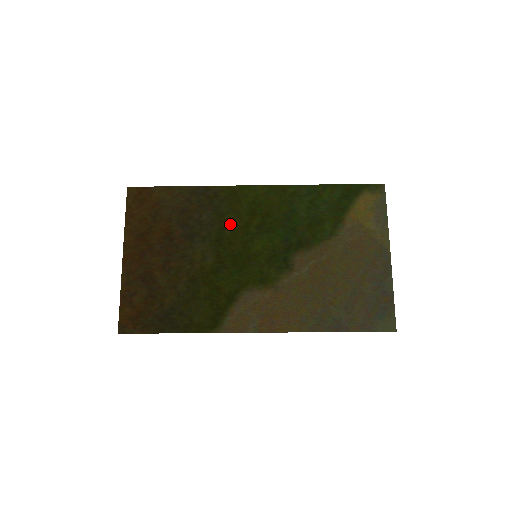
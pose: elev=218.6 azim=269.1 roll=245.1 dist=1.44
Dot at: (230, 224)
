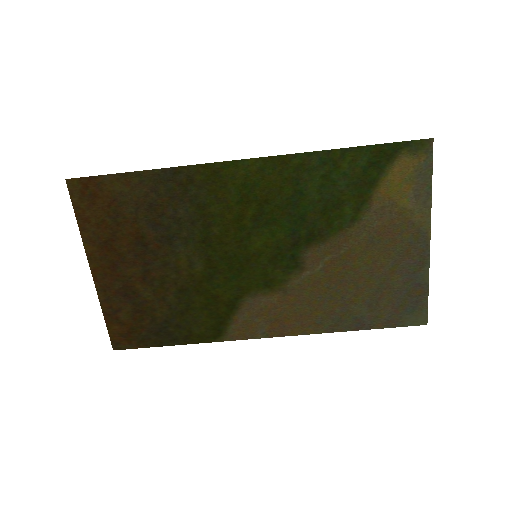
Dot at: (217, 219)
